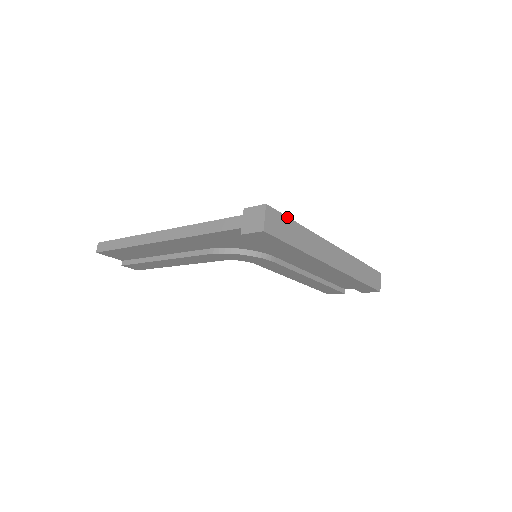
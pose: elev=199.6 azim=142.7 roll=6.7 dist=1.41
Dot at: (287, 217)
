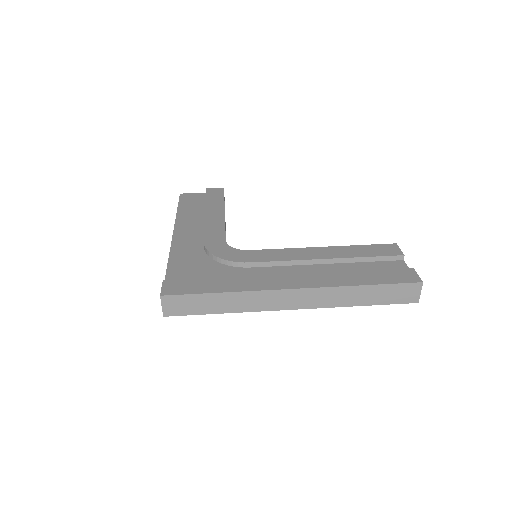
Dot at: (196, 294)
